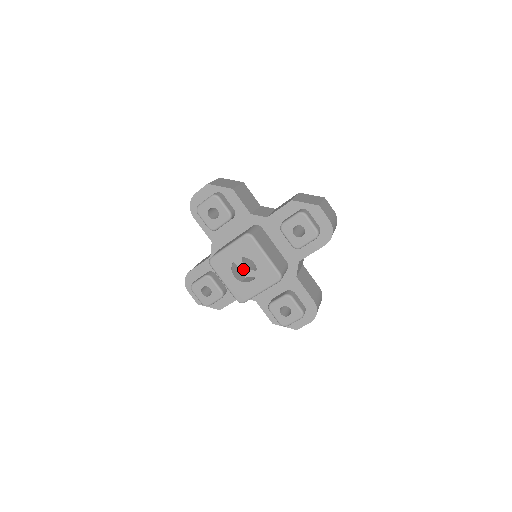
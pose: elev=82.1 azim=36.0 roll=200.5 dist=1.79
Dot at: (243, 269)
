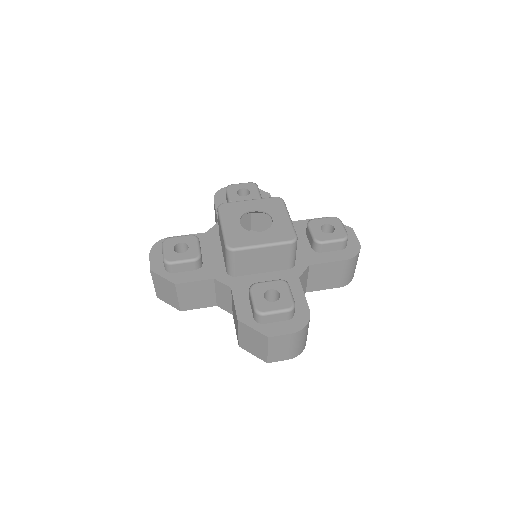
Dot at: occluded
